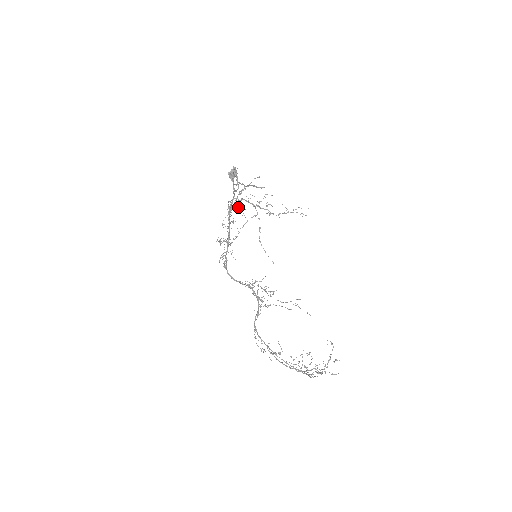
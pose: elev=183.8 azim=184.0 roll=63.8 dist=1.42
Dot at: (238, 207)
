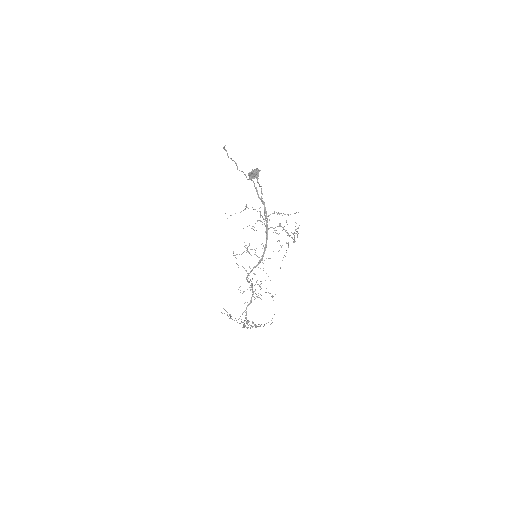
Dot at: occluded
